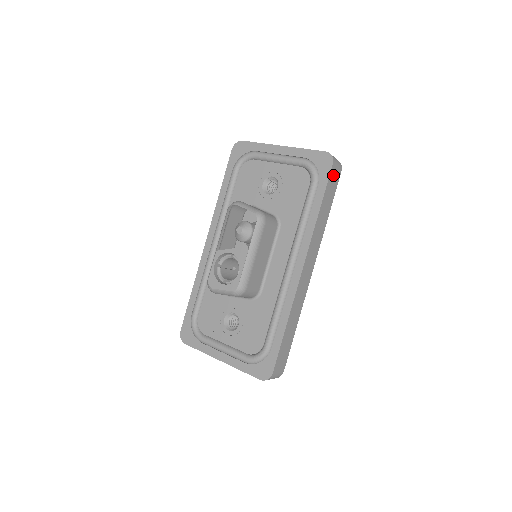
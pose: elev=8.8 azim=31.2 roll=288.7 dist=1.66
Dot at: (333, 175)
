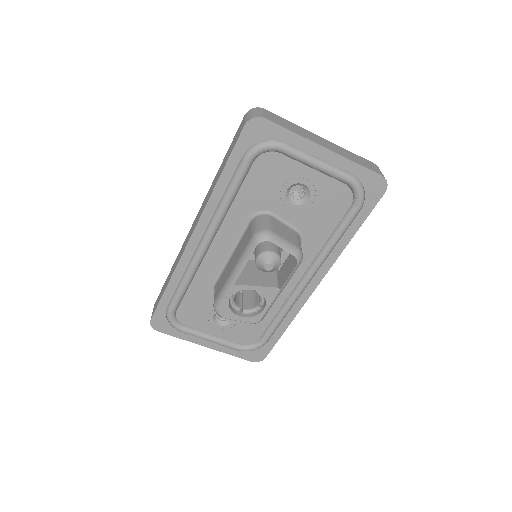
Dot at: occluded
